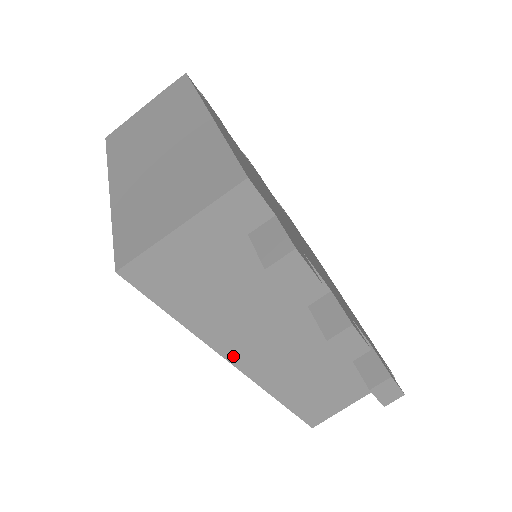
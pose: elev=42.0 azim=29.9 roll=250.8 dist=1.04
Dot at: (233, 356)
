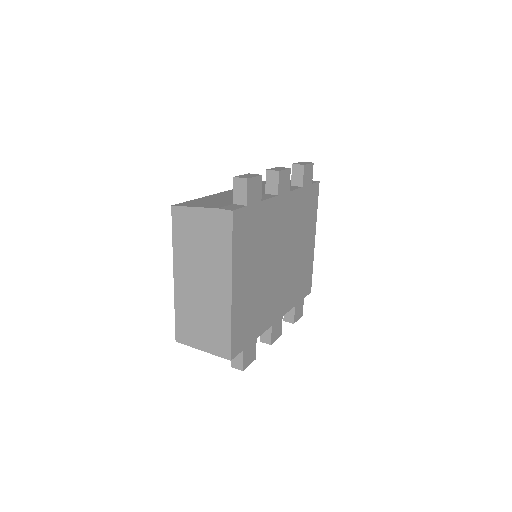
Dot at: occluded
